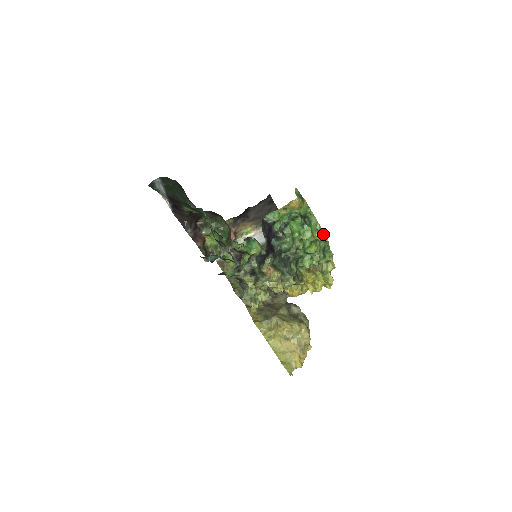
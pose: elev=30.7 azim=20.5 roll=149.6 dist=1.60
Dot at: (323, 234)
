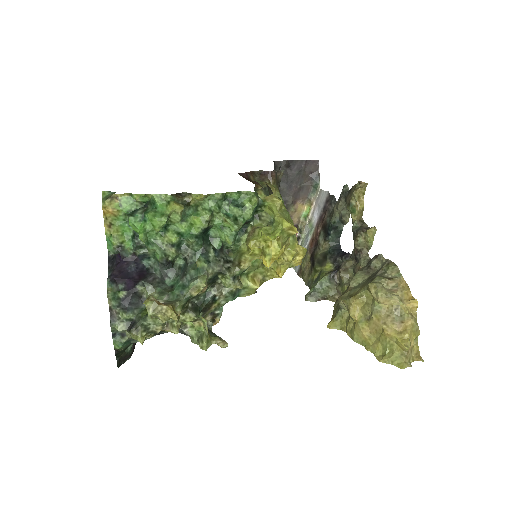
Dot at: (191, 195)
